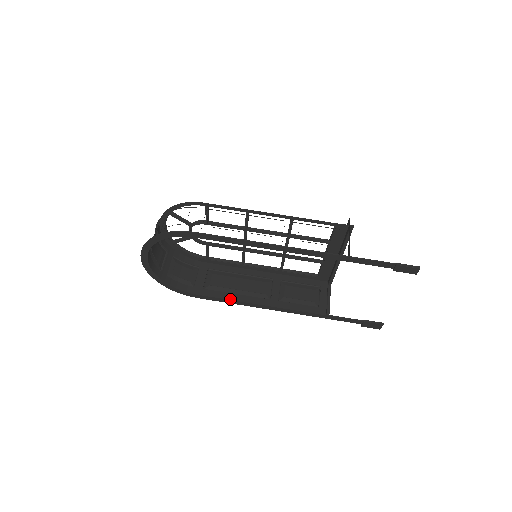
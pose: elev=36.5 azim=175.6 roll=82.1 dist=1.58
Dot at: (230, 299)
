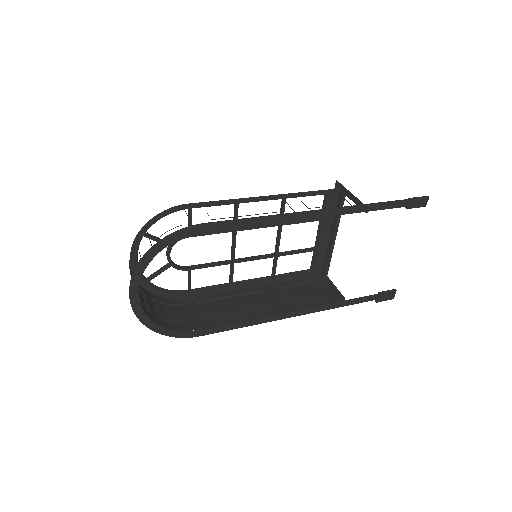
Dot at: (240, 321)
